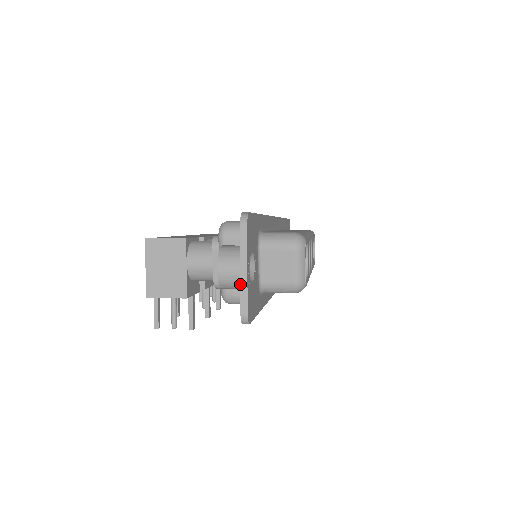
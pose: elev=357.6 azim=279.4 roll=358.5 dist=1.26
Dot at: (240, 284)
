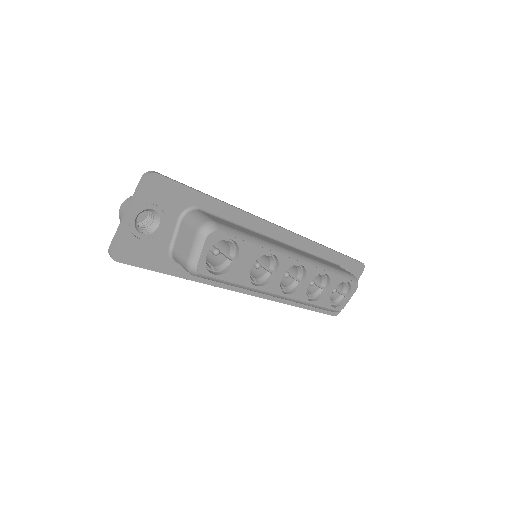
Dot at: (120, 224)
